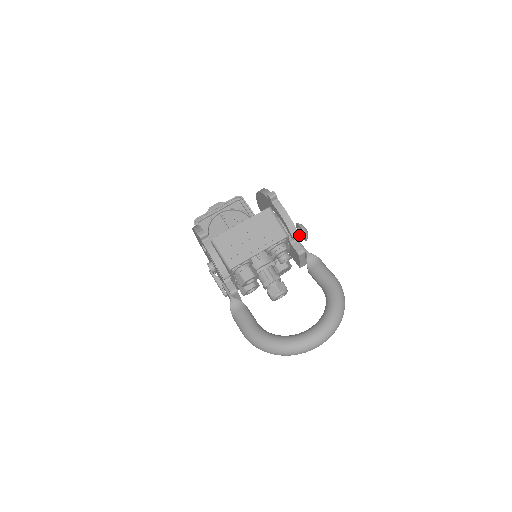
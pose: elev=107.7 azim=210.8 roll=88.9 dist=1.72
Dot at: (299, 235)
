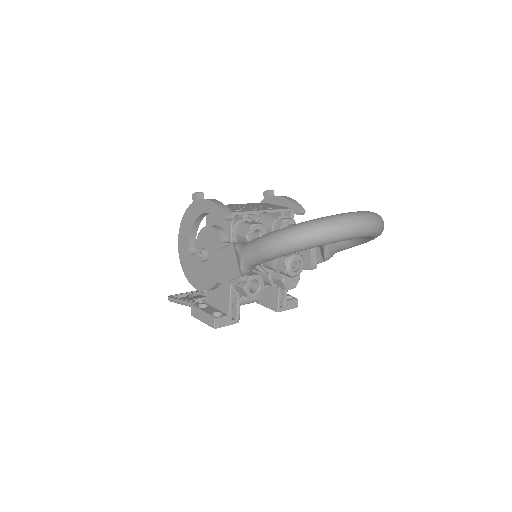
Dot at: occluded
